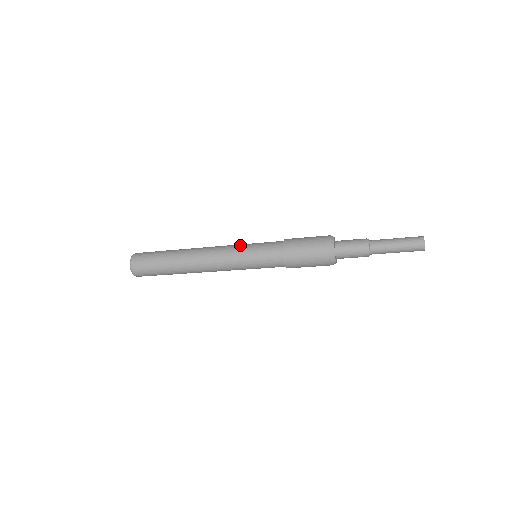
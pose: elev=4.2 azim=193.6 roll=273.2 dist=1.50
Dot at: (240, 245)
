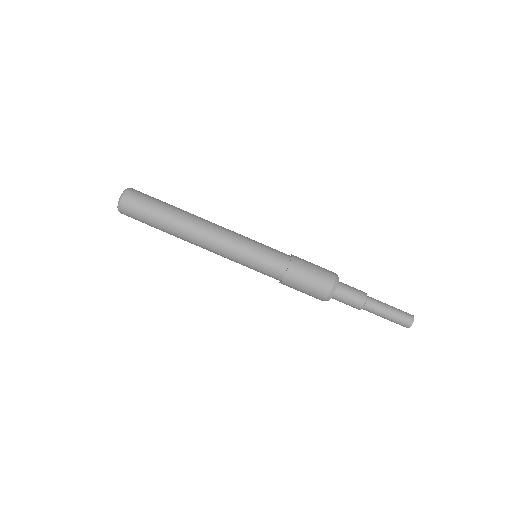
Dot at: (247, 239)
